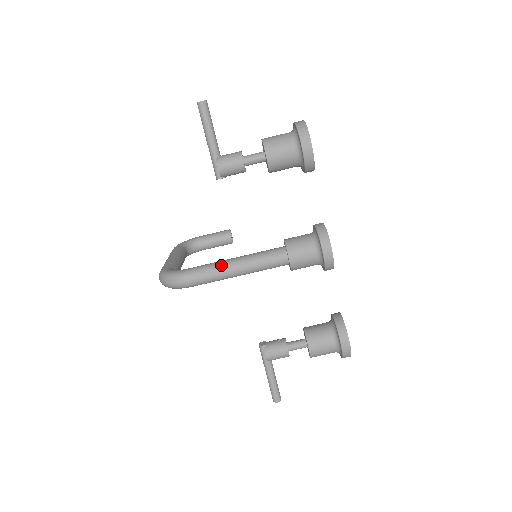
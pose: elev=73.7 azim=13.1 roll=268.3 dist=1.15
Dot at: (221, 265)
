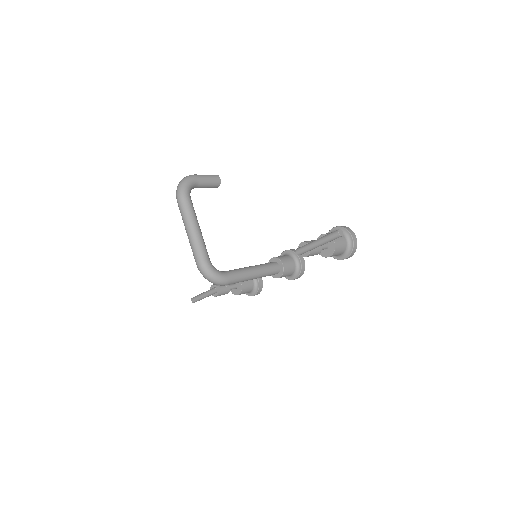
Dot at: (248, 277)
